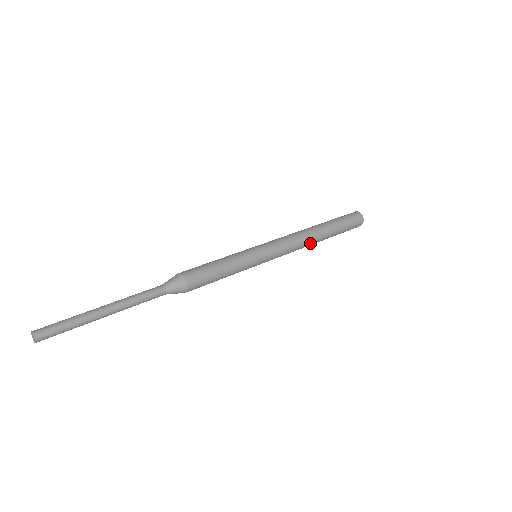
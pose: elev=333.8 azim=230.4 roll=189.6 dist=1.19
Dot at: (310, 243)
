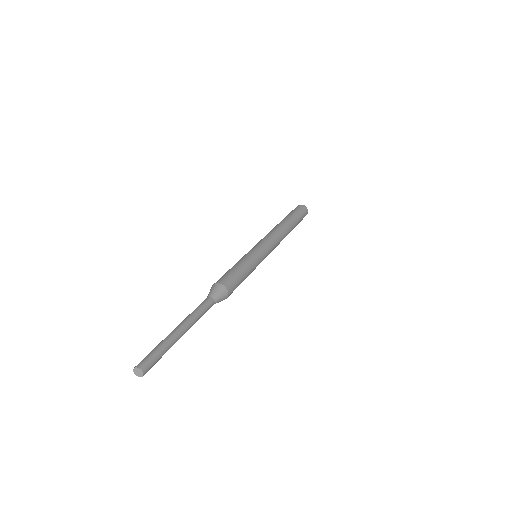
Dot at: occluded
